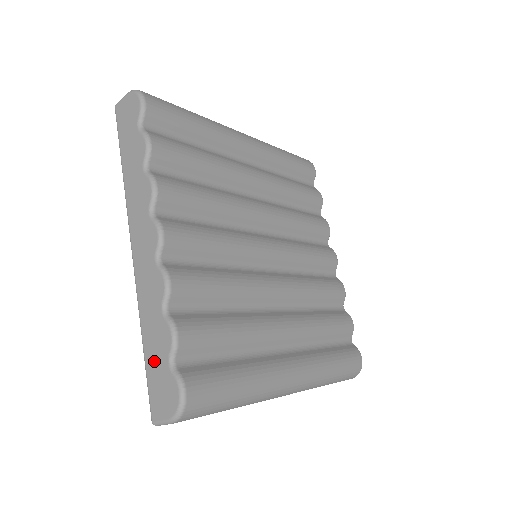
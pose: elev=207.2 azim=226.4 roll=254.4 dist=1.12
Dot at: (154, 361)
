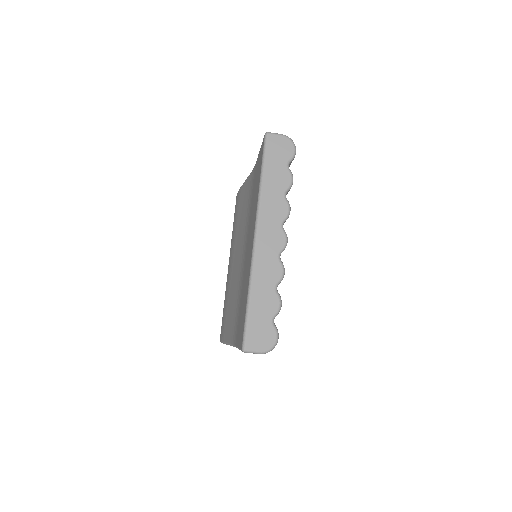
Dot at: (259, 314)
